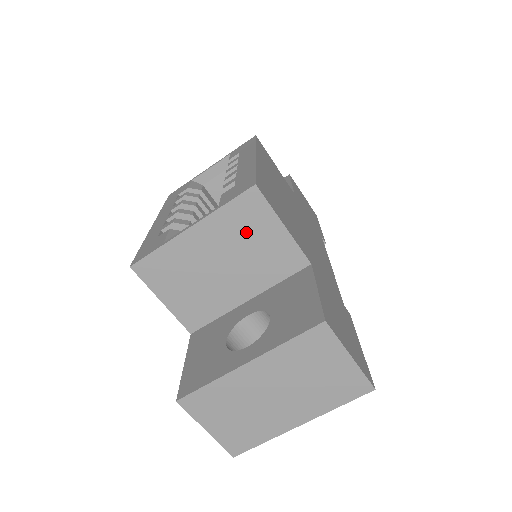
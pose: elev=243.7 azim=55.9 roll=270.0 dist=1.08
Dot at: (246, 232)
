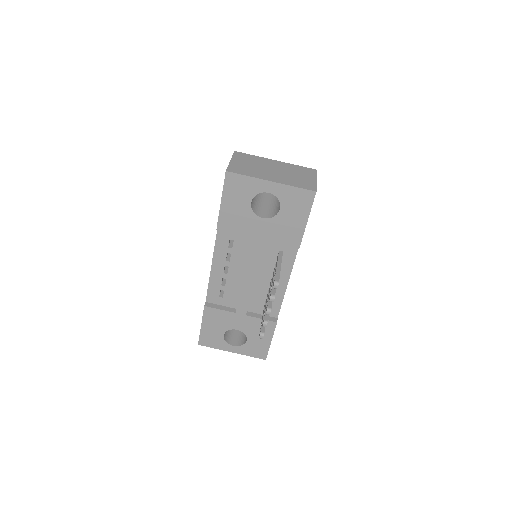
Dot at: occluded
